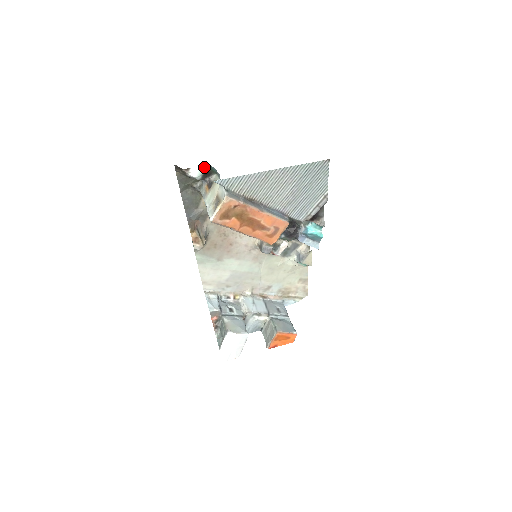
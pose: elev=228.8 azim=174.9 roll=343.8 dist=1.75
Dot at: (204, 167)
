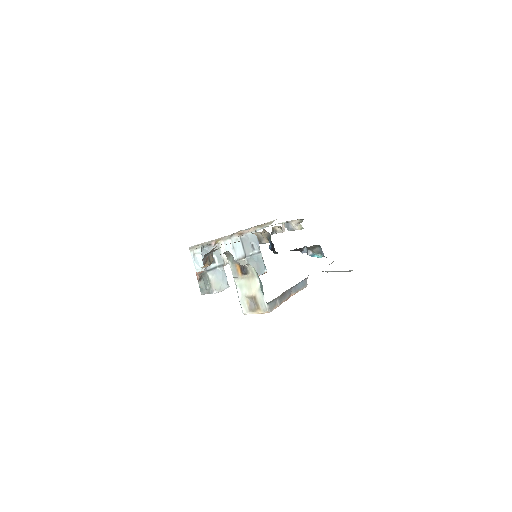
Dot at: occluded
